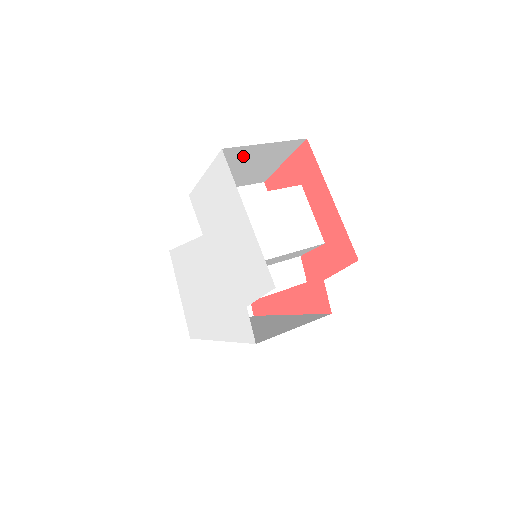
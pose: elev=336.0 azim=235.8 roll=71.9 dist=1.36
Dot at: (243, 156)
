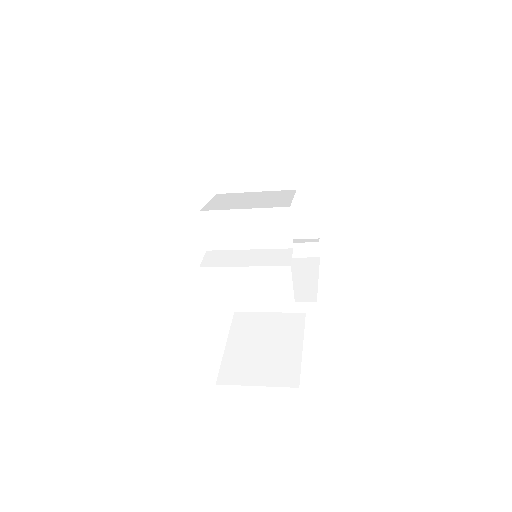
Dot at: (247, 175)
